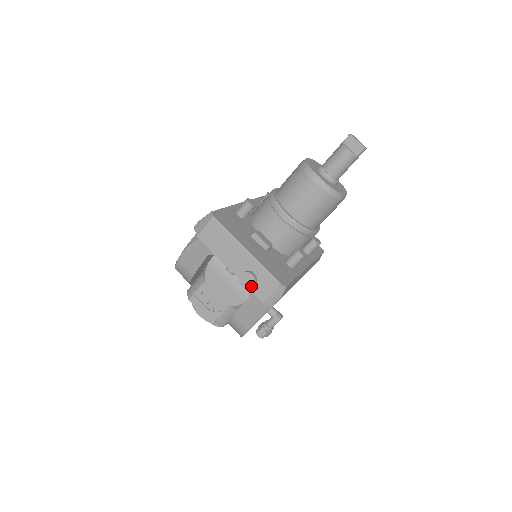
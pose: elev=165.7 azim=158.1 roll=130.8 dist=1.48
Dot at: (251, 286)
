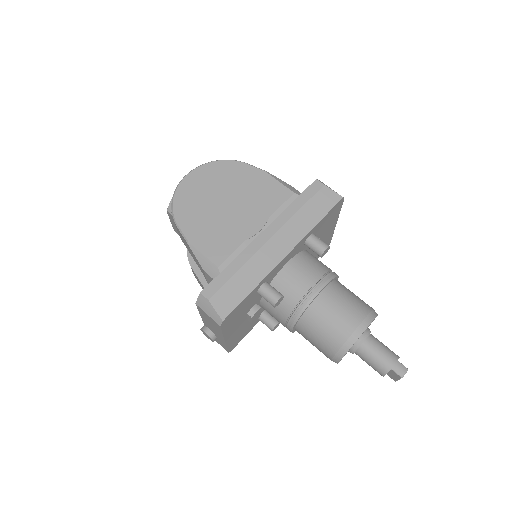
Dot at: (207, 337)
